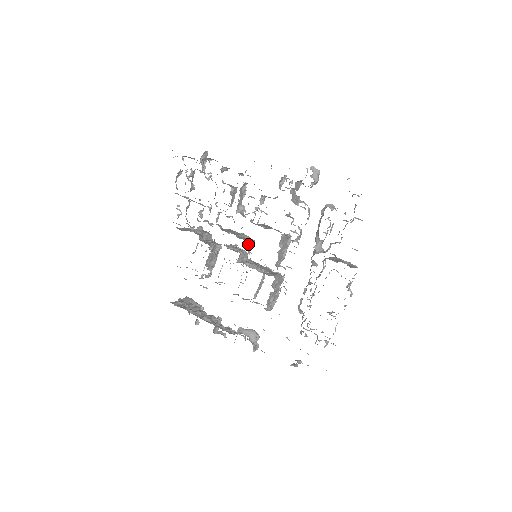
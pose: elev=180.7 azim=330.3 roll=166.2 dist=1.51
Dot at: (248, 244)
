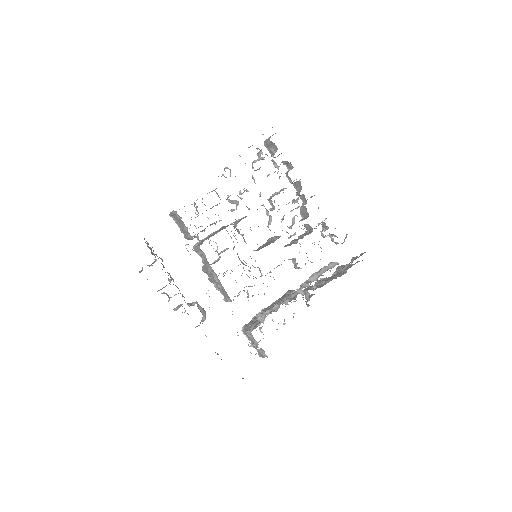
Dot at: occluded
